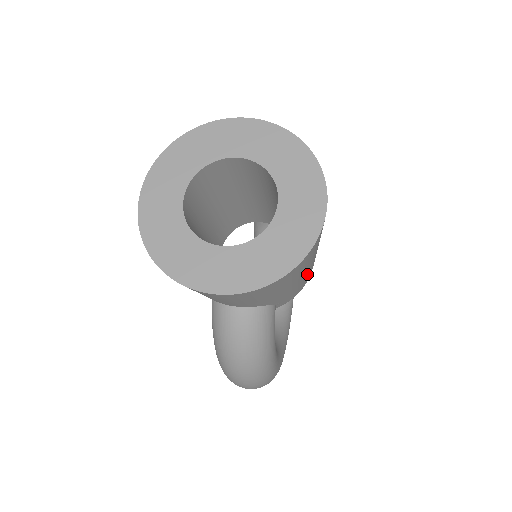
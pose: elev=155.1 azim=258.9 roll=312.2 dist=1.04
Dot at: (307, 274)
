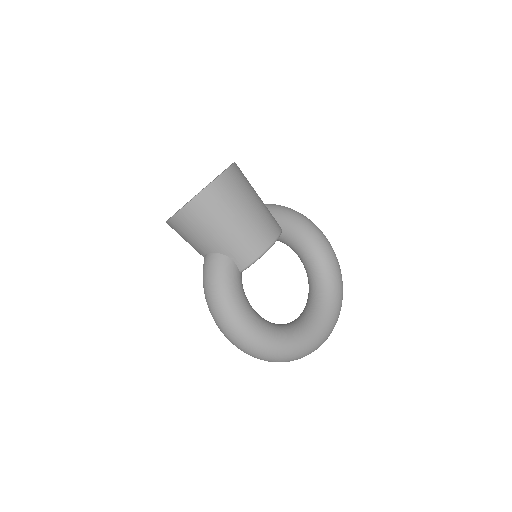
Dot at: (242, 234)
